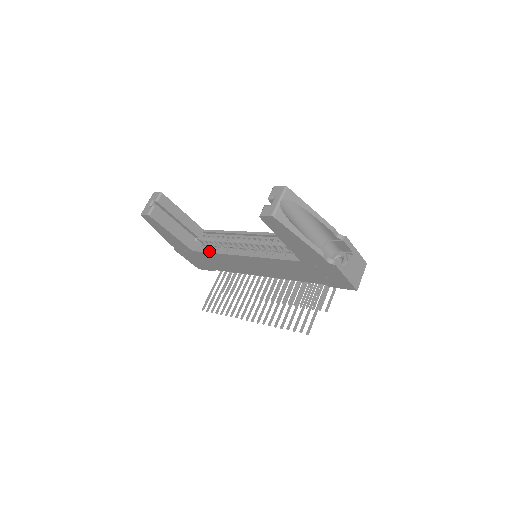
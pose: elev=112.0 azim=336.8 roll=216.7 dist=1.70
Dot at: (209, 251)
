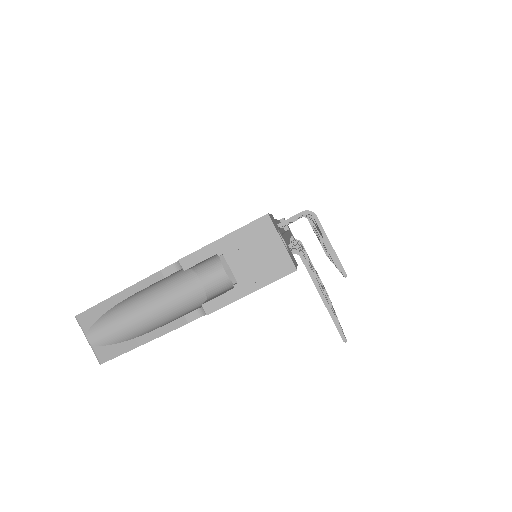
Dot at: occluded
